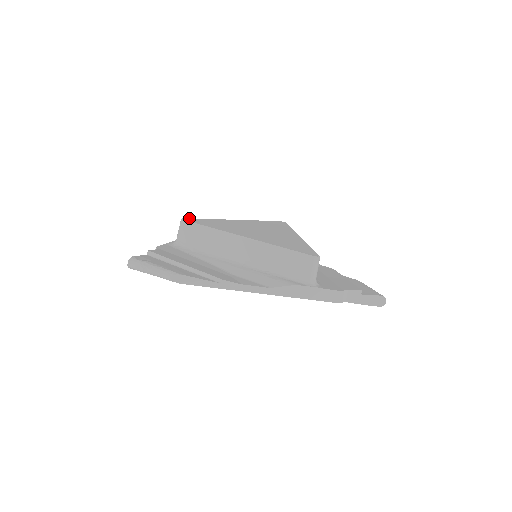
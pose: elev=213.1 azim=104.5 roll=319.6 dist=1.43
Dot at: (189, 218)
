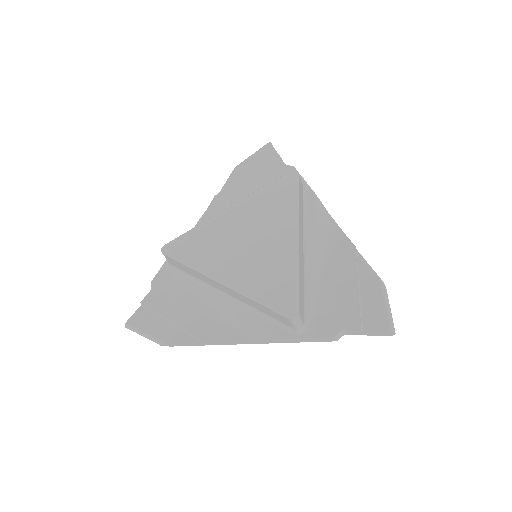
Dot at: (170, 242)
